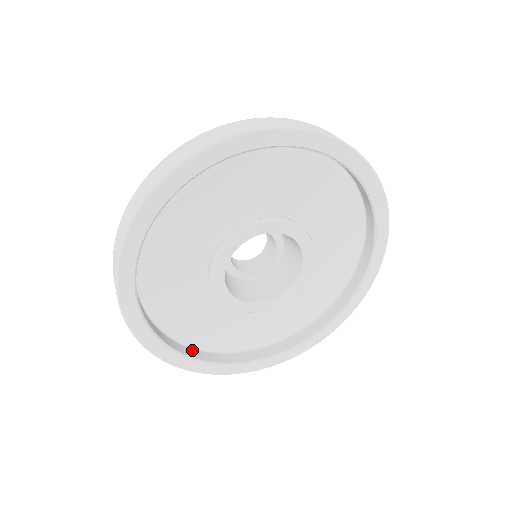
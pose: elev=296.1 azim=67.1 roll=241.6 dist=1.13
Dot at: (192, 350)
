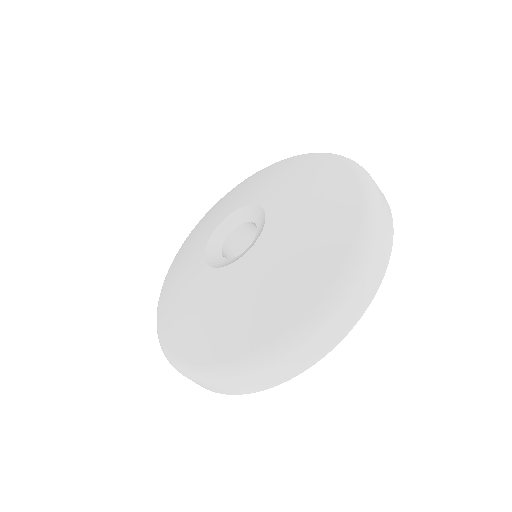
Dot at: occluded
